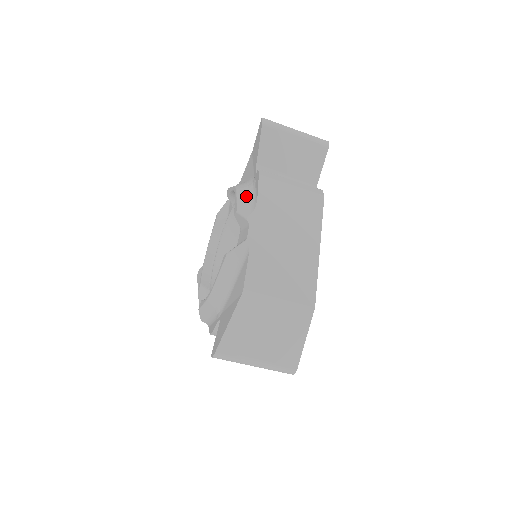
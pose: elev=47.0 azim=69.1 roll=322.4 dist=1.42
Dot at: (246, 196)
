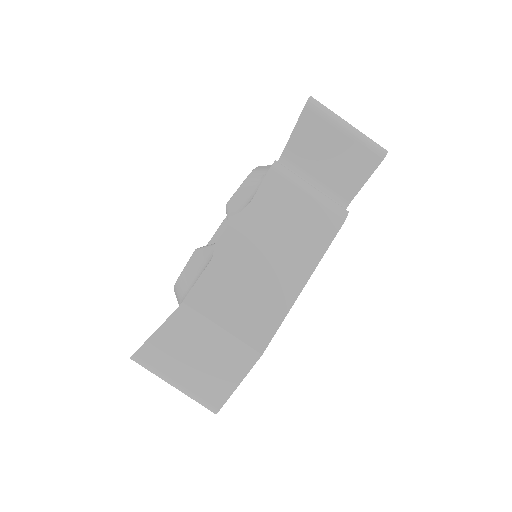
Dot at: (250, 188)
